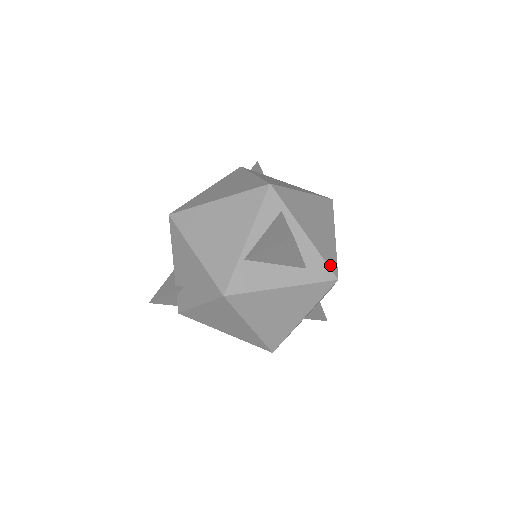
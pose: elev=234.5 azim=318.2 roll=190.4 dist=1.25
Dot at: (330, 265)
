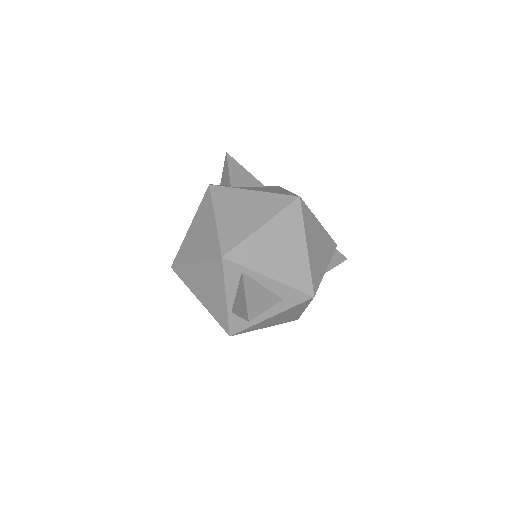
Dot at: (303, 289)
